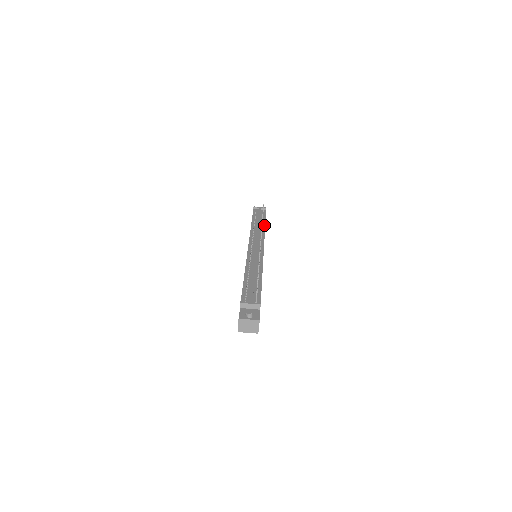
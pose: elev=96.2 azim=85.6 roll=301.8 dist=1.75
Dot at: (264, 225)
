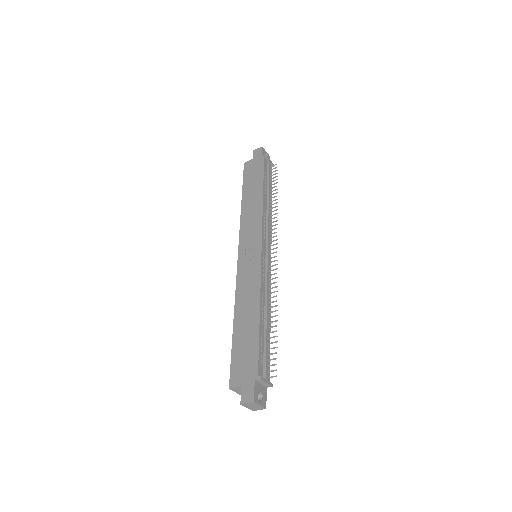
Dot at: occluded
